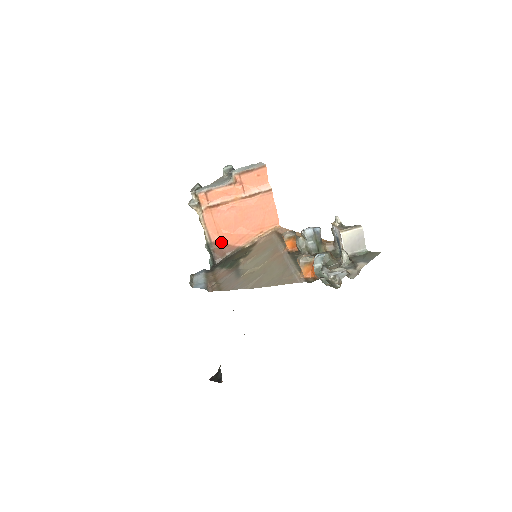
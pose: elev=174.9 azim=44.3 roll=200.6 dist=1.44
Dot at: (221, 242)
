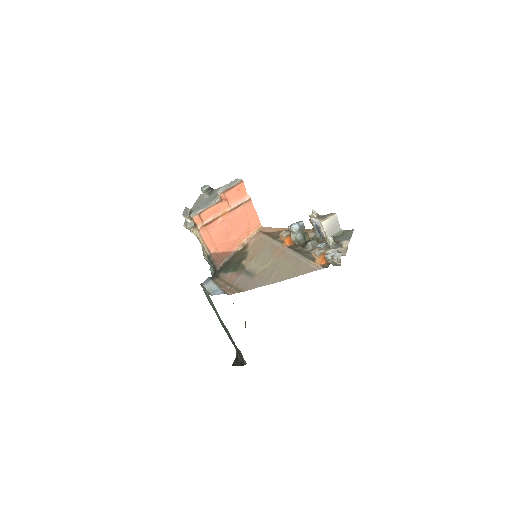
Dot at: (218, 251)
